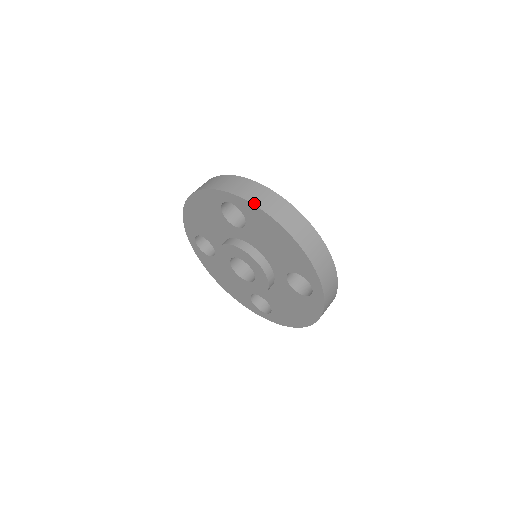
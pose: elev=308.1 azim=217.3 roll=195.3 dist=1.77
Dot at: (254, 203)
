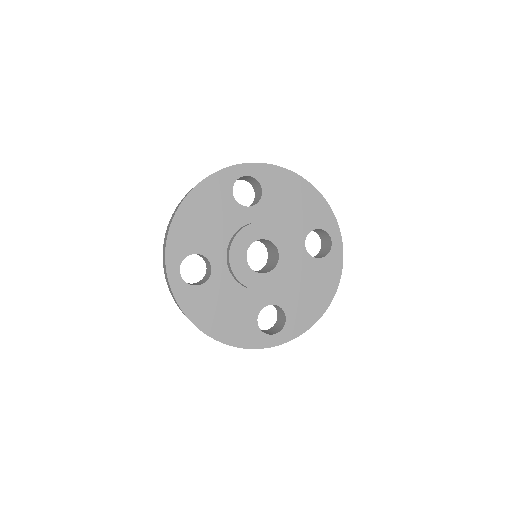
Dot at: (272, 164)
